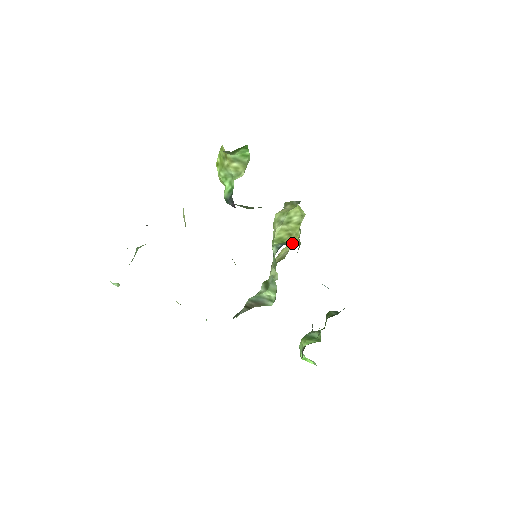
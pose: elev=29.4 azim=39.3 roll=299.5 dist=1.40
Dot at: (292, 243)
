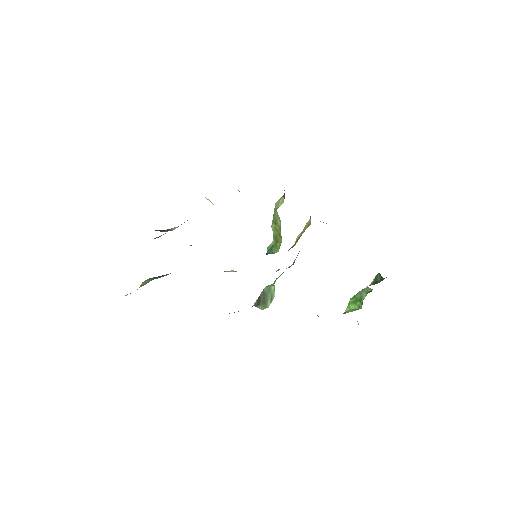
Dot at: (278, 249)
